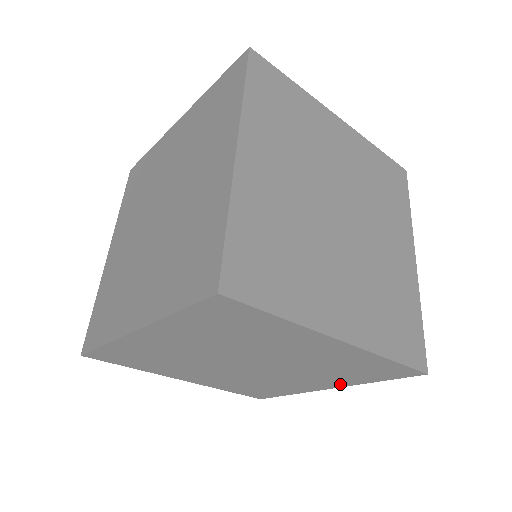
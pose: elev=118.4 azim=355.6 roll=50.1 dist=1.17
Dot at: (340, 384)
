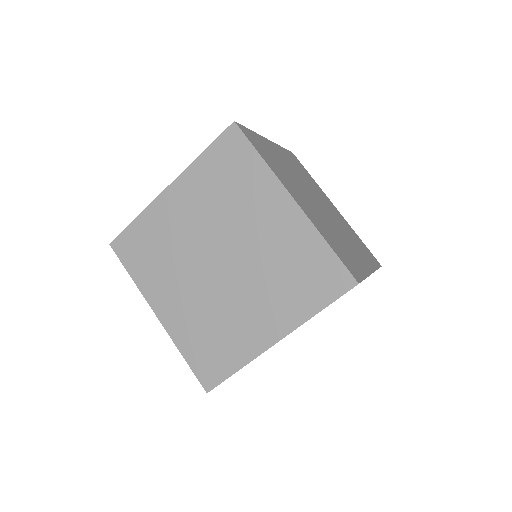
Dot at: occluded
